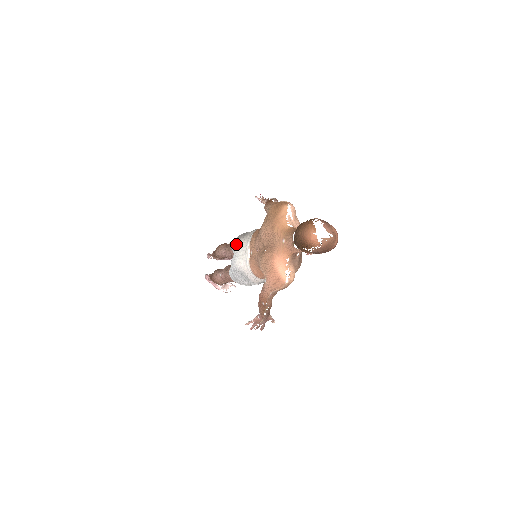
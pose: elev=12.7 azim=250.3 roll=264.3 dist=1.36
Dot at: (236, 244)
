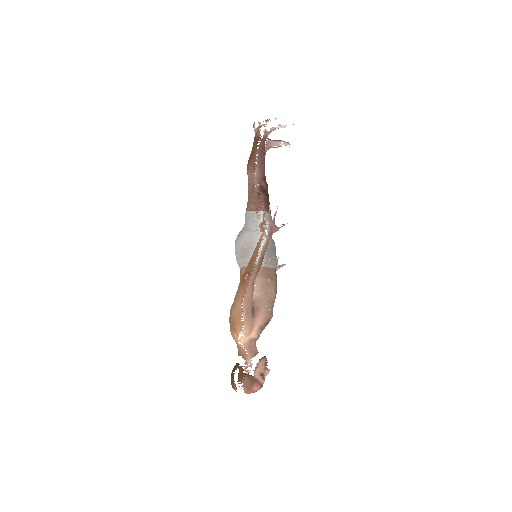
Dot at: occluded
